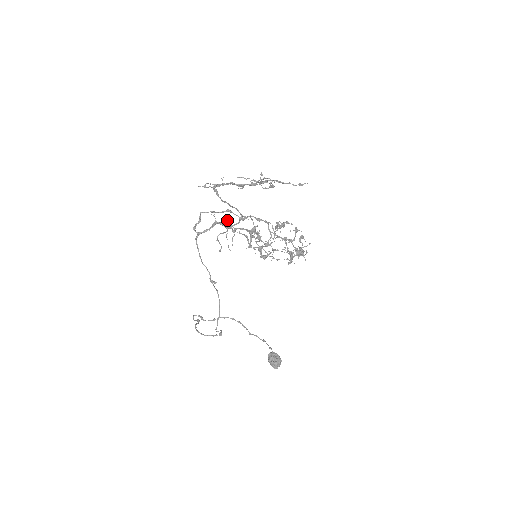
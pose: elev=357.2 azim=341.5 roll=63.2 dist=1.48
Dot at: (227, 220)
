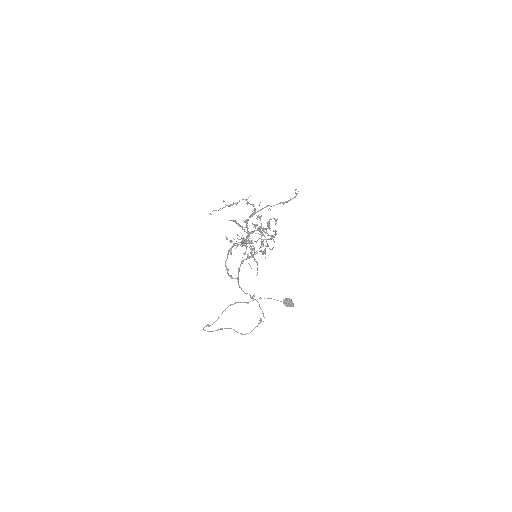
Dot at: (250, 252)
